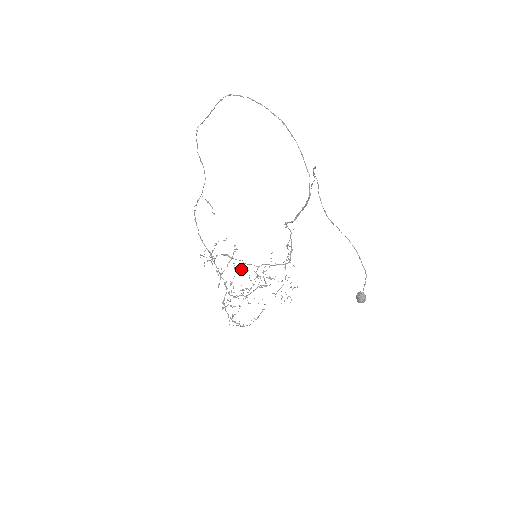
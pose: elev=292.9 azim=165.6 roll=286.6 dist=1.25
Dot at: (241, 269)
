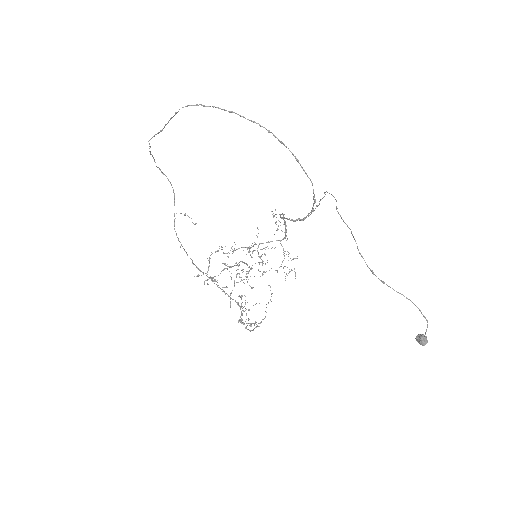
Dot at: occluded
